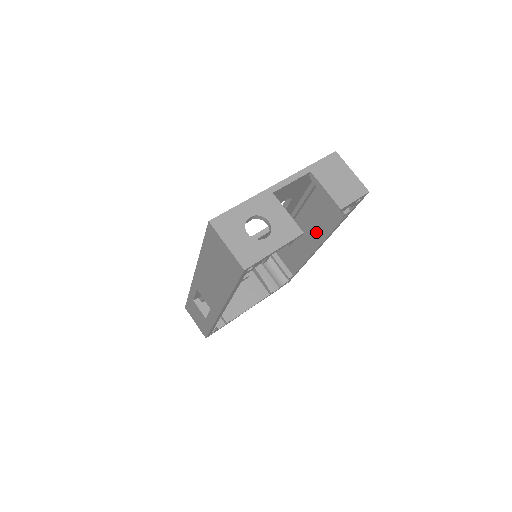
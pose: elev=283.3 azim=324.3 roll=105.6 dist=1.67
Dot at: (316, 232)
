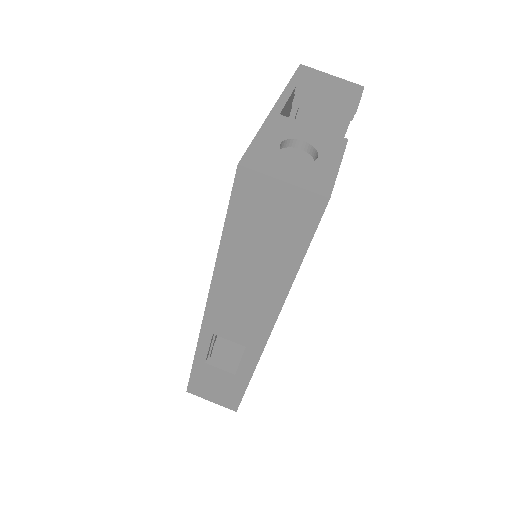
Dot at: occluded
